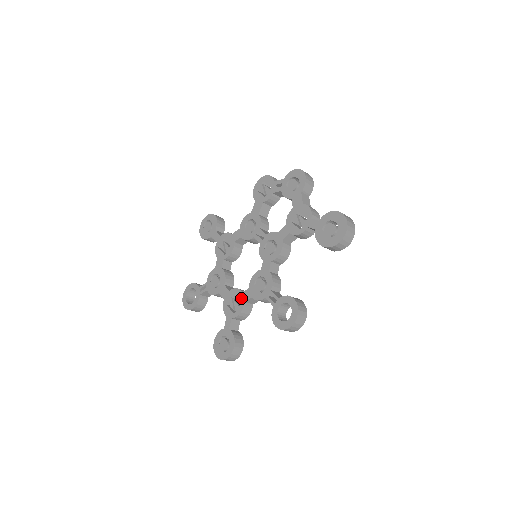
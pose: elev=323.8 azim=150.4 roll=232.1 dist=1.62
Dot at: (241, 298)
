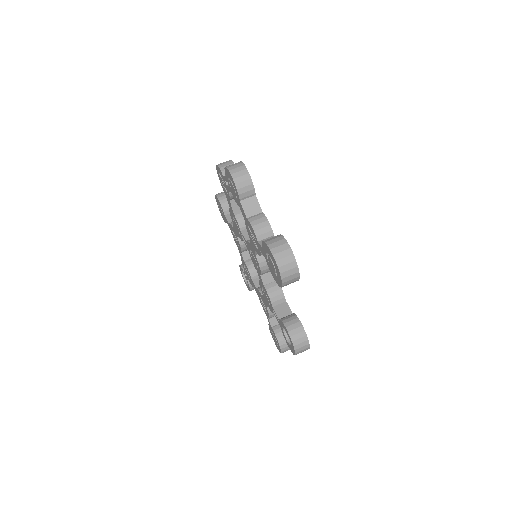
Dot at: (263, 302)
